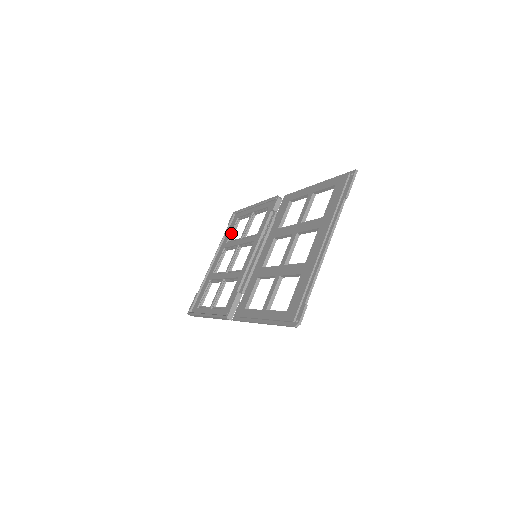
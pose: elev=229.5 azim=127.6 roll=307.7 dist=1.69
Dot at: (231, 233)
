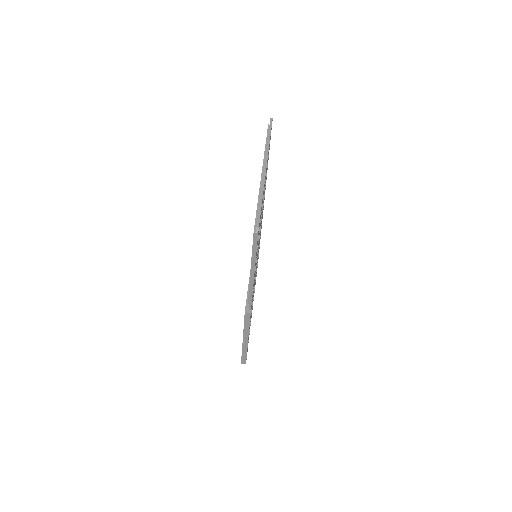
Dot at: occluded
